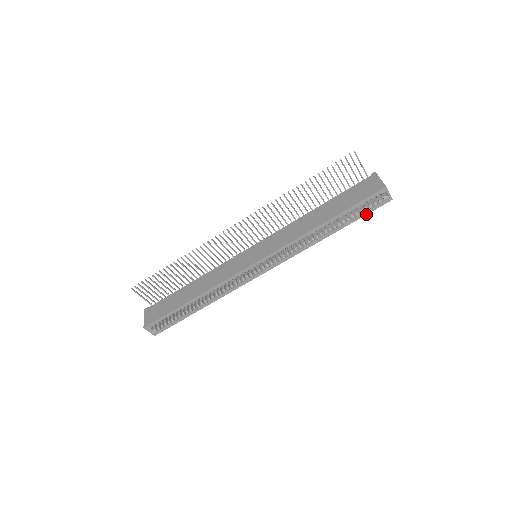
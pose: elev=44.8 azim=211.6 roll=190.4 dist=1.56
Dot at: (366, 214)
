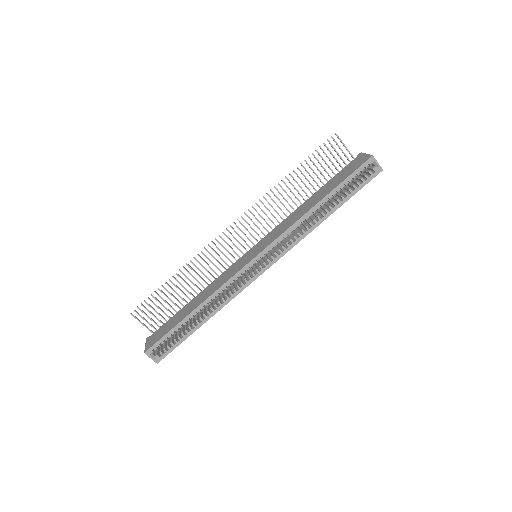
Dot at: (360, 189)
